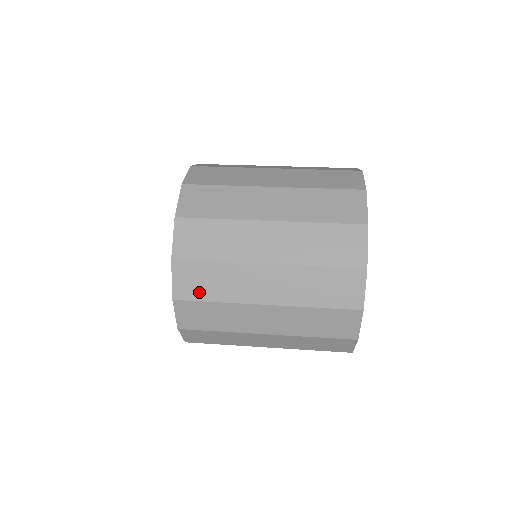
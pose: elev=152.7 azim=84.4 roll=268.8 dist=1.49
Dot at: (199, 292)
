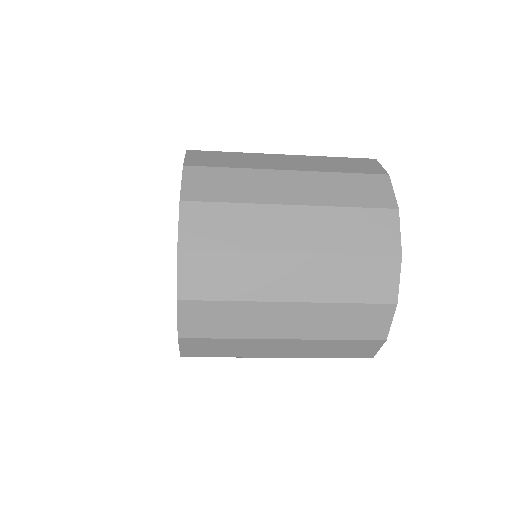
Dot at: (211, 239)
